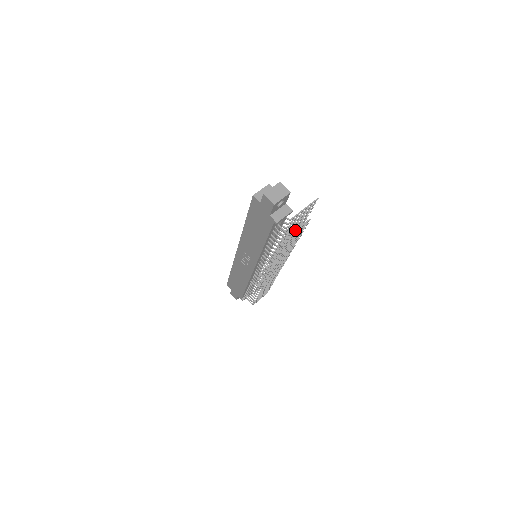
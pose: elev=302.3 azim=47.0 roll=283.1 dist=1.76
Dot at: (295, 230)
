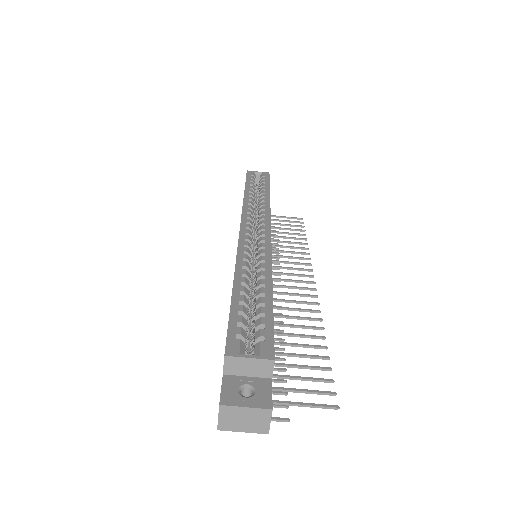
Dot at: occluded
